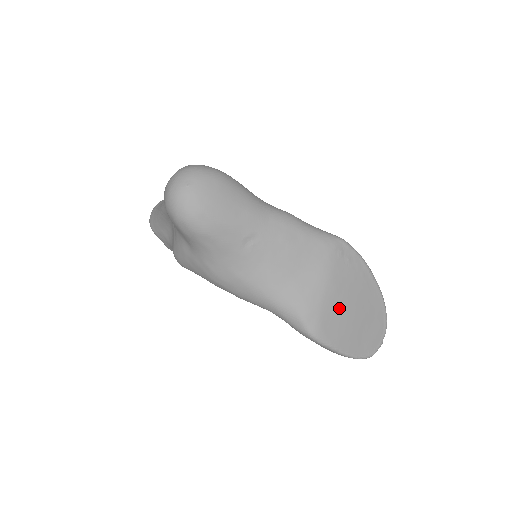
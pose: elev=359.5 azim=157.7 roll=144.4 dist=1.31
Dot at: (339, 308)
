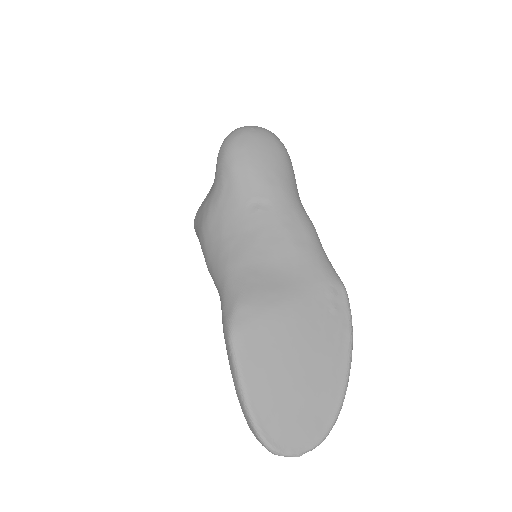
Dot at: (283, 338)
